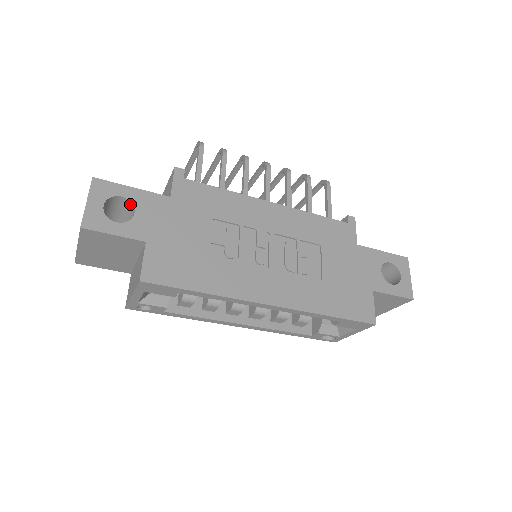
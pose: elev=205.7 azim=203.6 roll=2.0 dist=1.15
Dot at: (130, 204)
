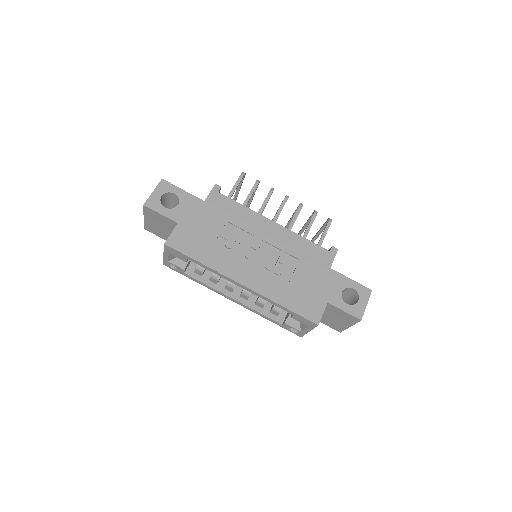
Dot at: (178, 199)
